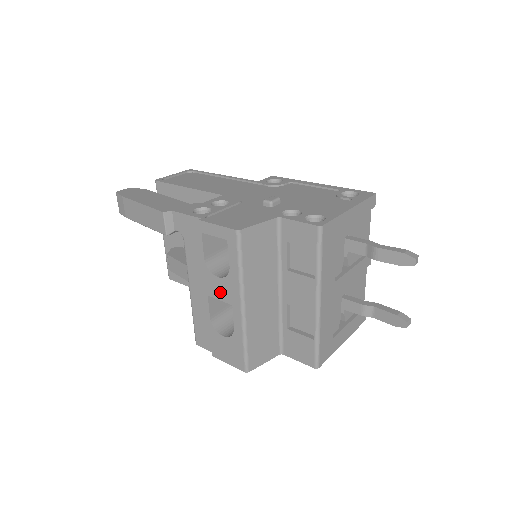
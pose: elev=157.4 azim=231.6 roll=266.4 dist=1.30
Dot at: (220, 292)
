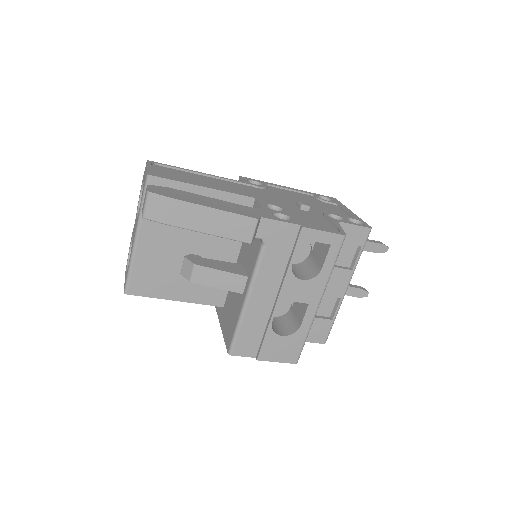
Dot at: (299, 294)
